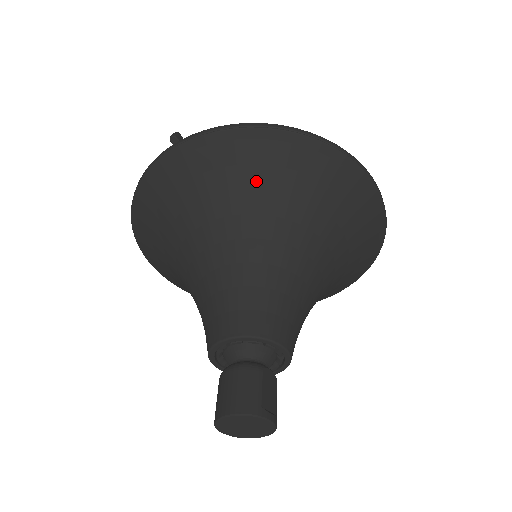
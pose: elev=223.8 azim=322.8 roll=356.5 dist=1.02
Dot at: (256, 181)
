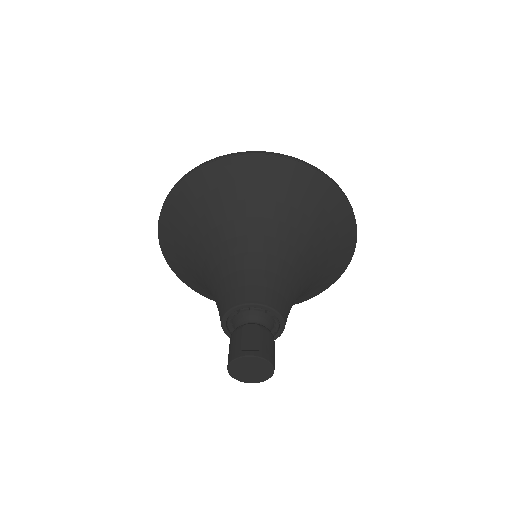
Dot at: (191, 221)
